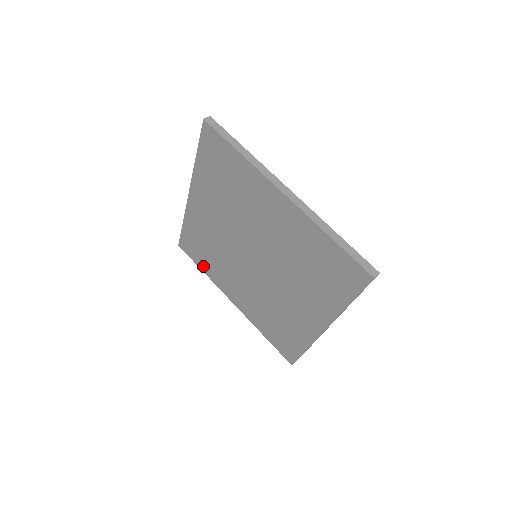
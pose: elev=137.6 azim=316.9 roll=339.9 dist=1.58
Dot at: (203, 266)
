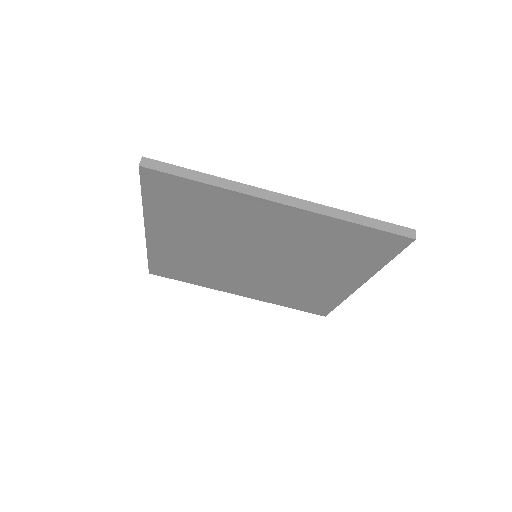
Dot at: (190, 280)
